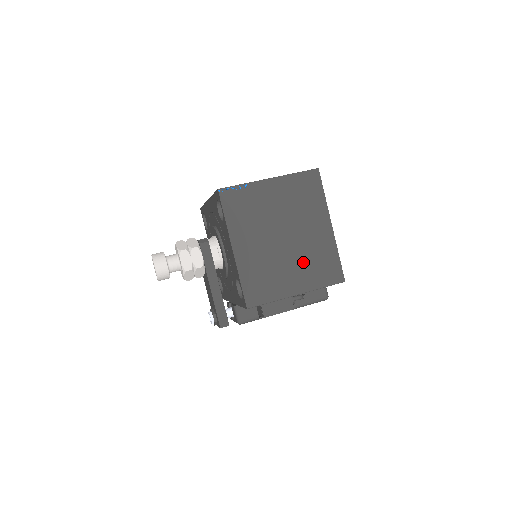
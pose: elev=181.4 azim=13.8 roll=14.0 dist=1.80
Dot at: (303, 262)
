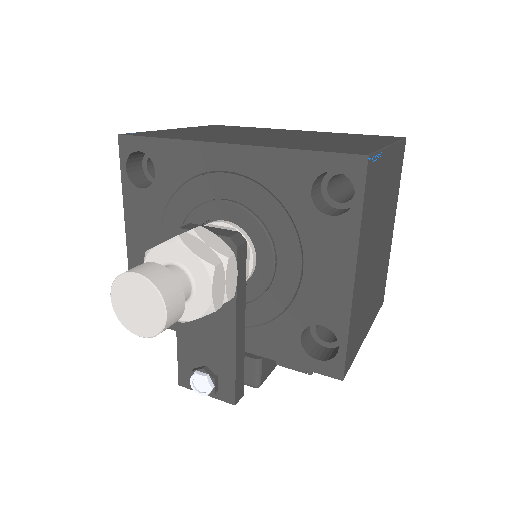
Dot at: (377, 285)
